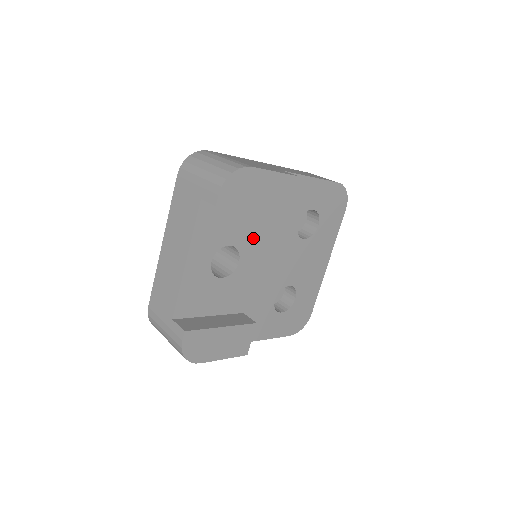
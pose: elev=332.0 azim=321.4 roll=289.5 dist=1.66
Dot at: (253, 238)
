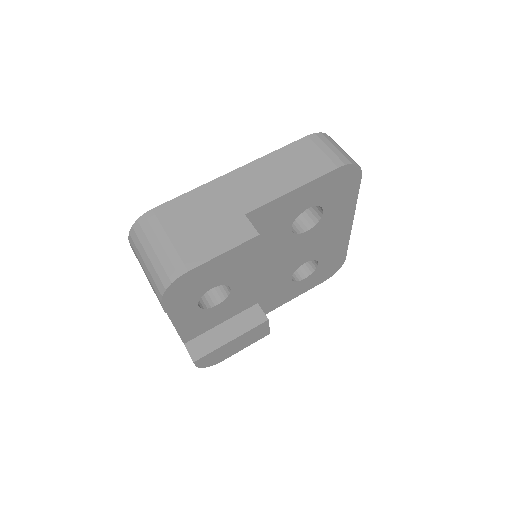
Dot at: occluded
